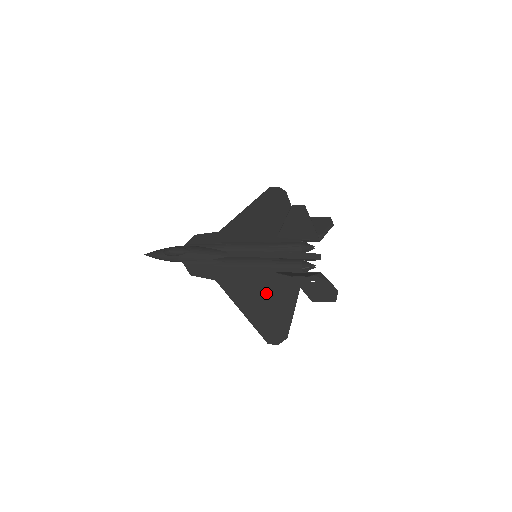
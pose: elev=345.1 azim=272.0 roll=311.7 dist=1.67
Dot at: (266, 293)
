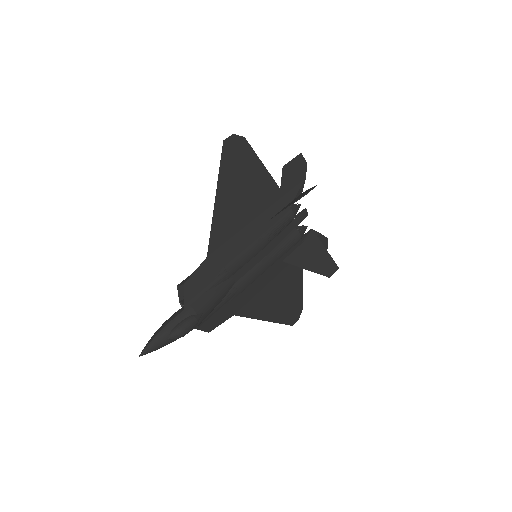
Dot at: (279, 287)
